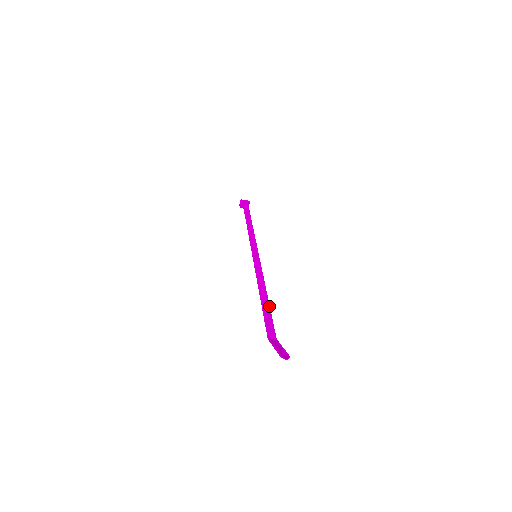
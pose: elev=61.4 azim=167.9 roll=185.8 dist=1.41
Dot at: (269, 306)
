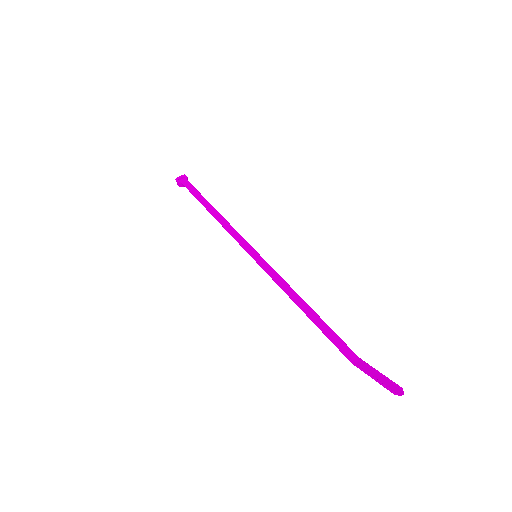
Dot at: (321, 319)
